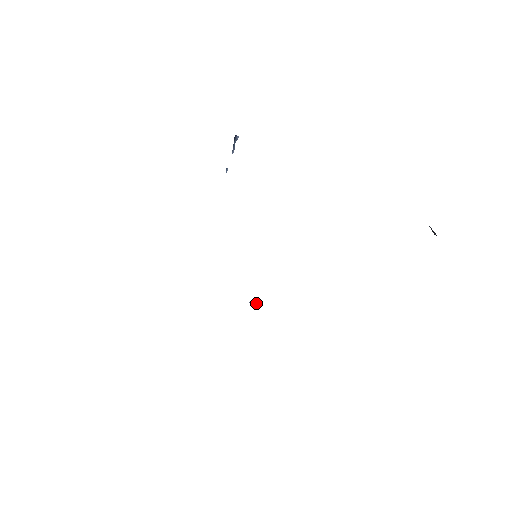
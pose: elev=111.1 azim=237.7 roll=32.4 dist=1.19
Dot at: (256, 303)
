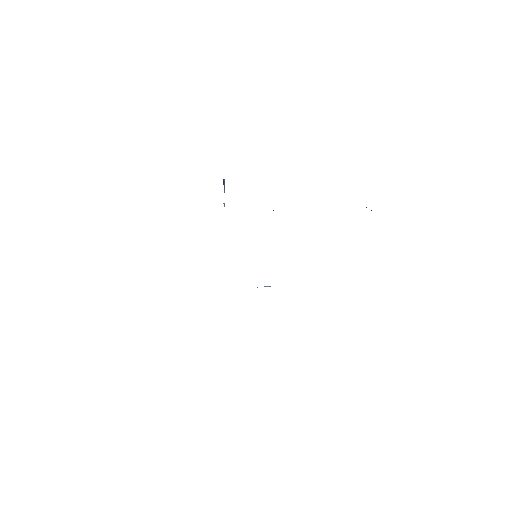
Dot at: occluded
